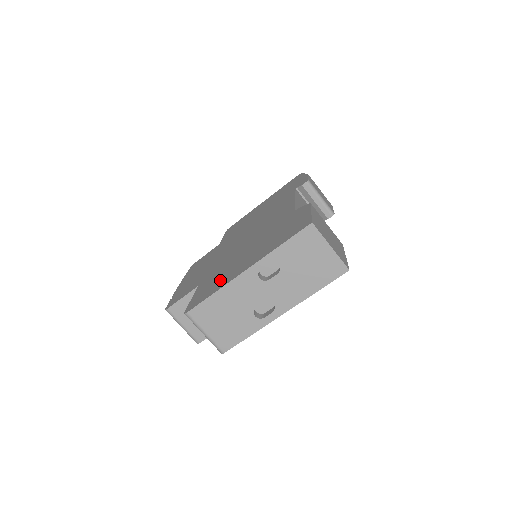
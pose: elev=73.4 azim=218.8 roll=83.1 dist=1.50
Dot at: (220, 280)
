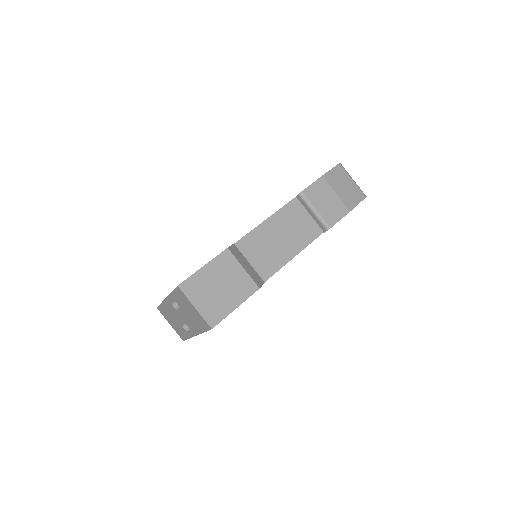
Dot at: occluded
